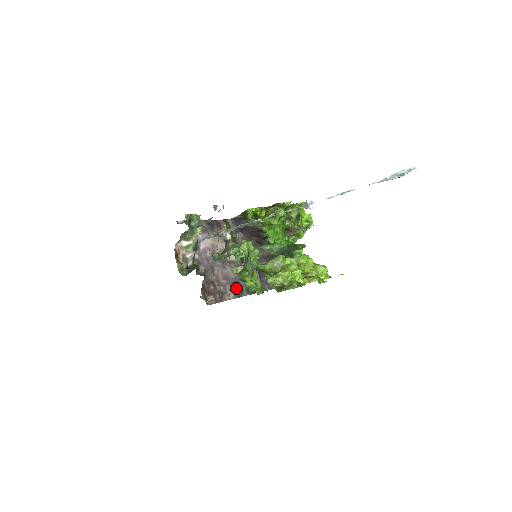
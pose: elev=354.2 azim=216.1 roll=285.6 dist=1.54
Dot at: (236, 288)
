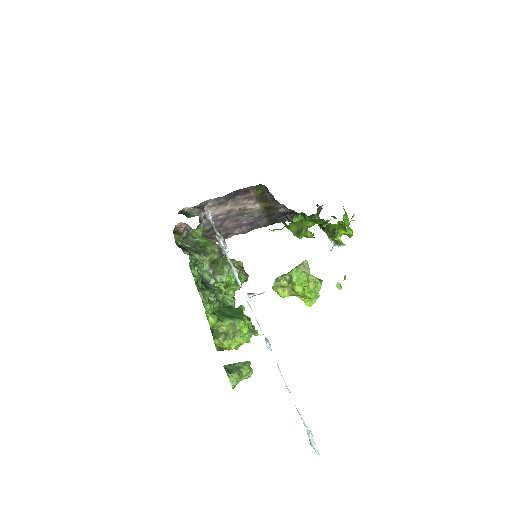
Dot at: (248, 227)
